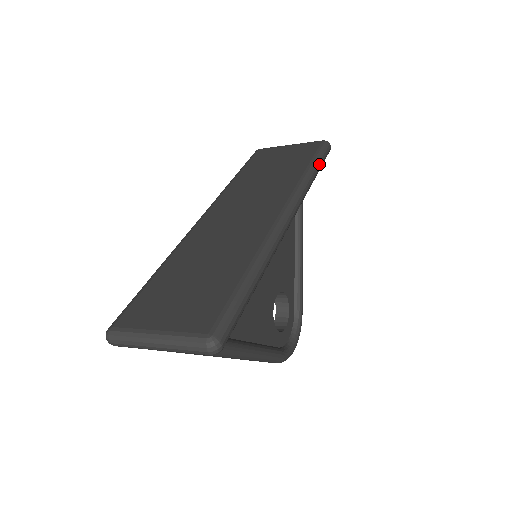
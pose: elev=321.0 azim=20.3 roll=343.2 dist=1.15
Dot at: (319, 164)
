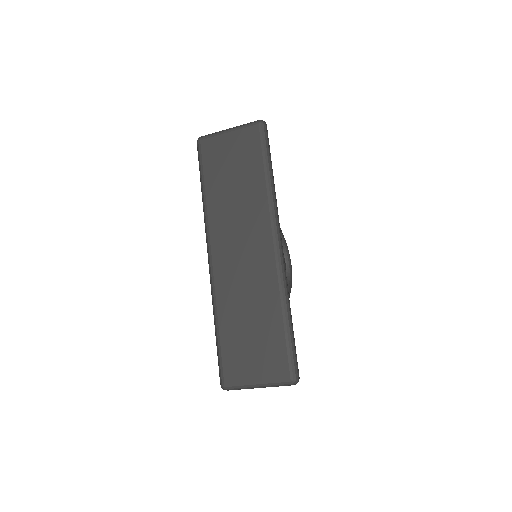
Dot at: (270, 162)
